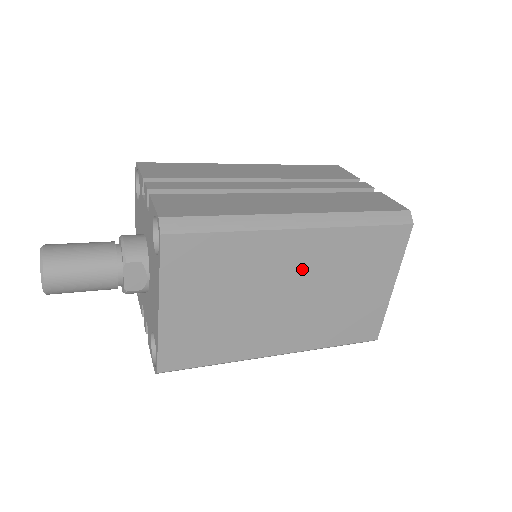
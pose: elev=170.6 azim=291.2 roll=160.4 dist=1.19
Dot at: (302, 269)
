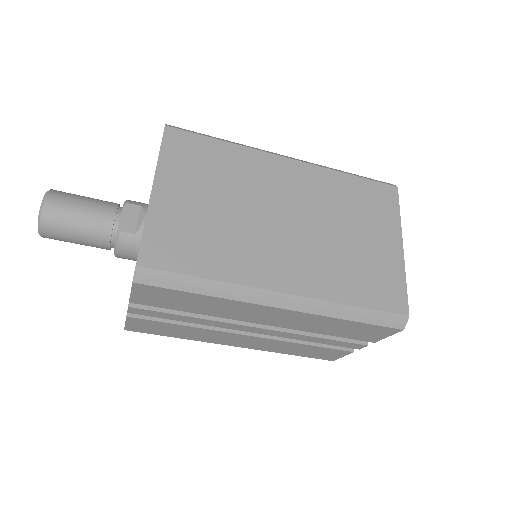
Dot at: (296, 196)
